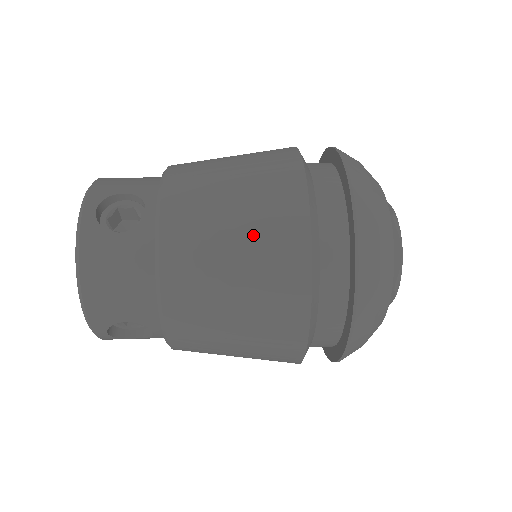
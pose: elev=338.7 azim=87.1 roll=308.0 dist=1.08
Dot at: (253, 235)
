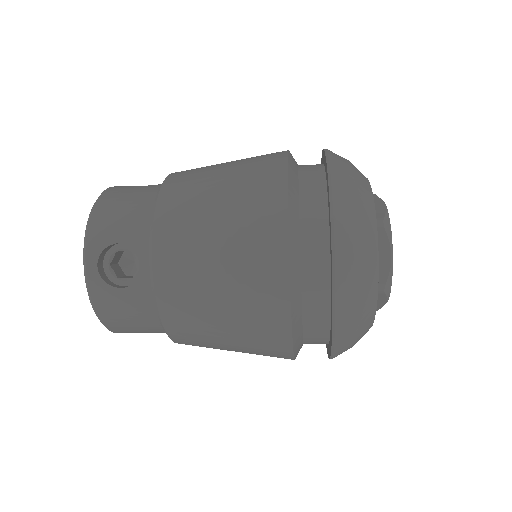
Dot at: (242, 162)
